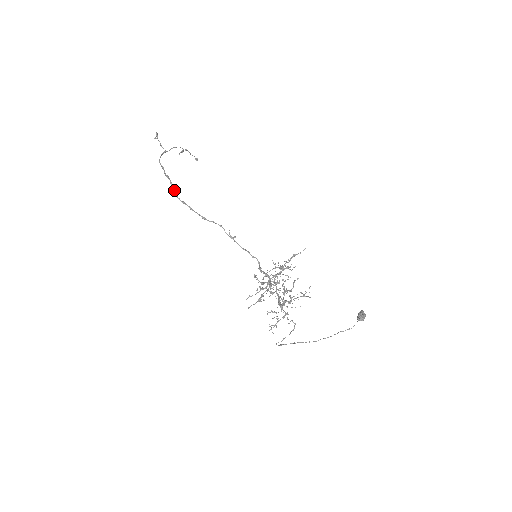
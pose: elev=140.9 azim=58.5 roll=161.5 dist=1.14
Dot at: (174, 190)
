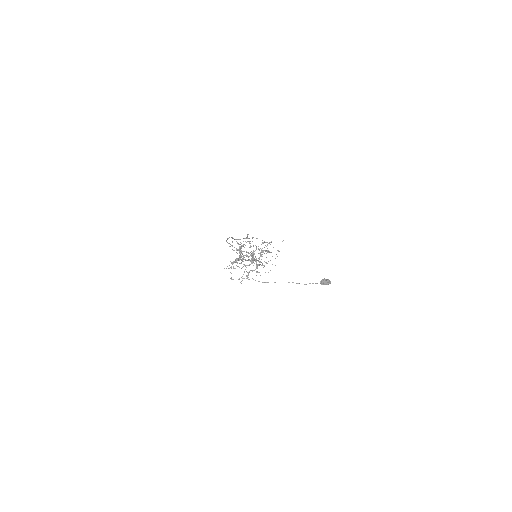
Dot at: occluded
